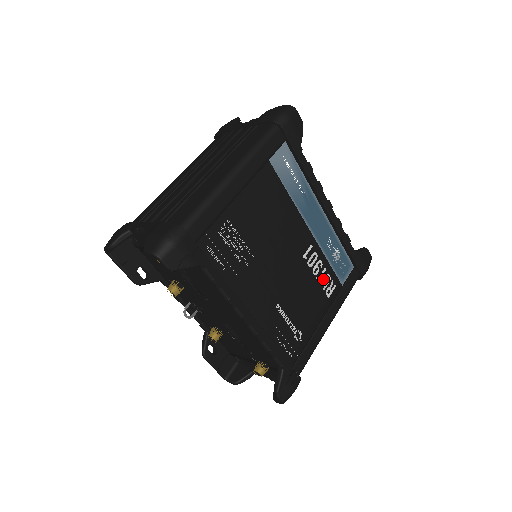
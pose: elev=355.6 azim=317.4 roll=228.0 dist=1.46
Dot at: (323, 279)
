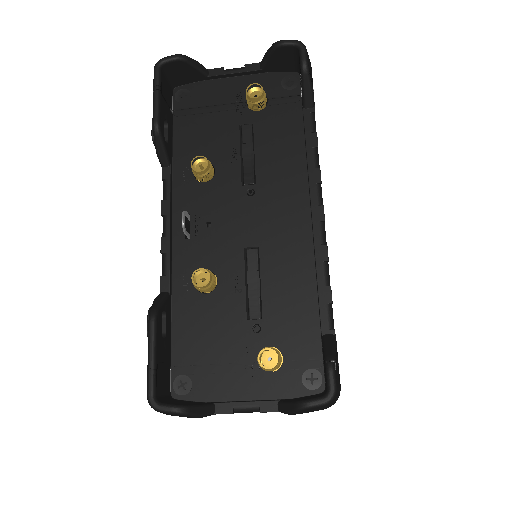
Dot at: occluded
